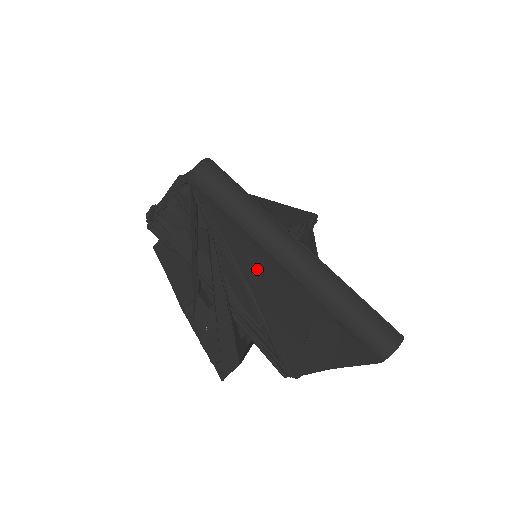
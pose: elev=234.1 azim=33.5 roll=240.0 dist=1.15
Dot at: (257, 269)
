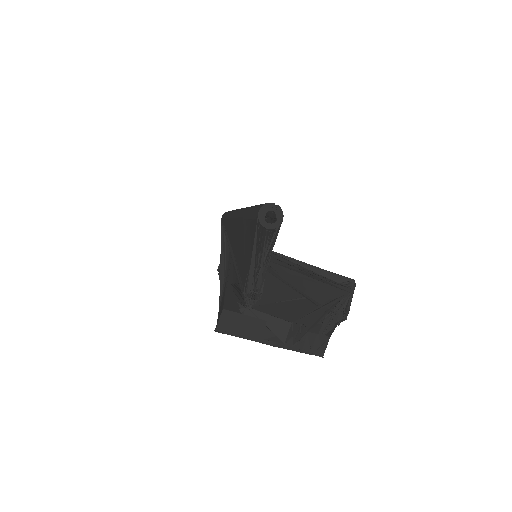
Dot at: (234, 236)
